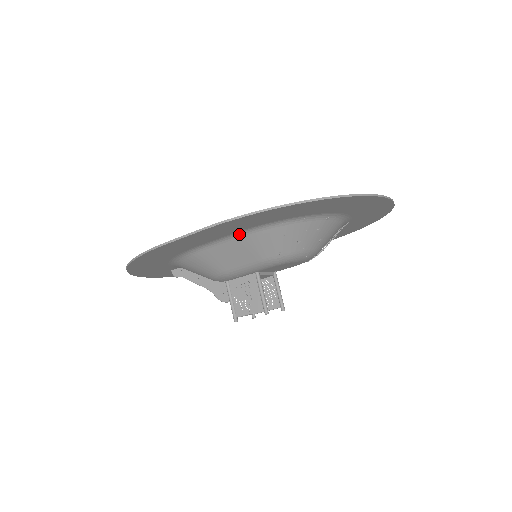
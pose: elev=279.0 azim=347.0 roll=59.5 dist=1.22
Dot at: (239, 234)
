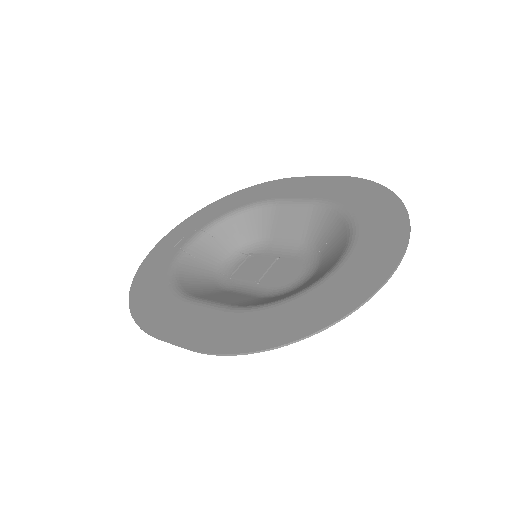
Dot at: (229, 308)
